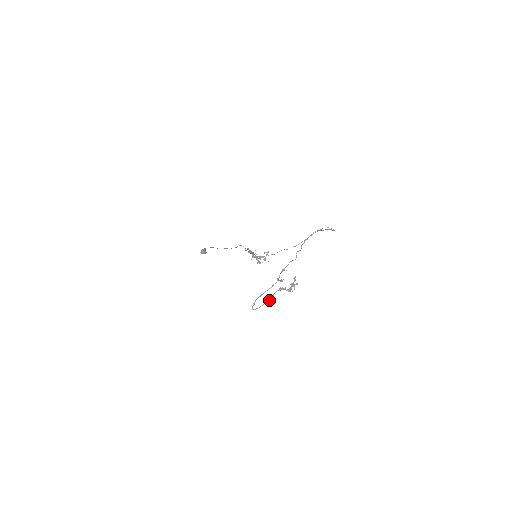
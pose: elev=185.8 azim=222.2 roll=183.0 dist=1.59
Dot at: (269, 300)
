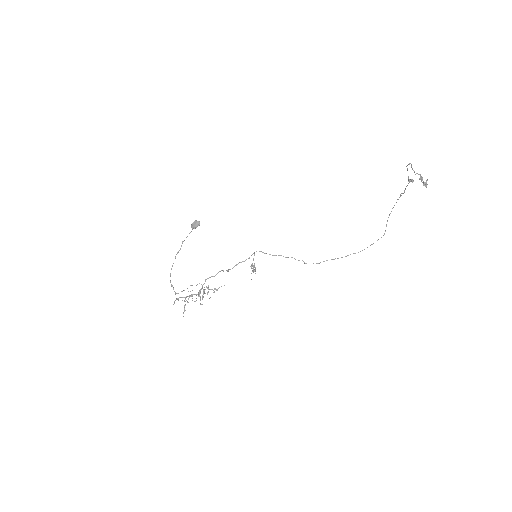
Dot at: (415, 174)
